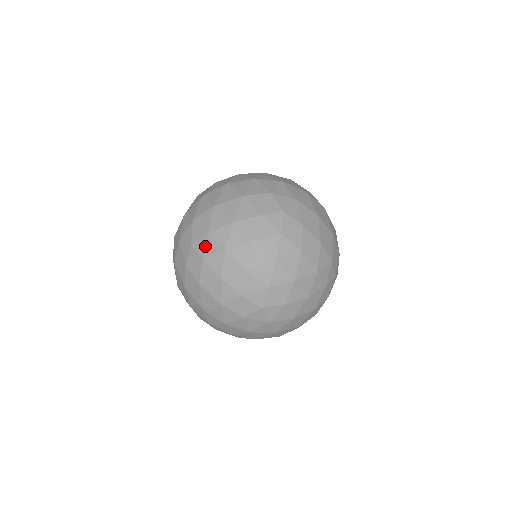
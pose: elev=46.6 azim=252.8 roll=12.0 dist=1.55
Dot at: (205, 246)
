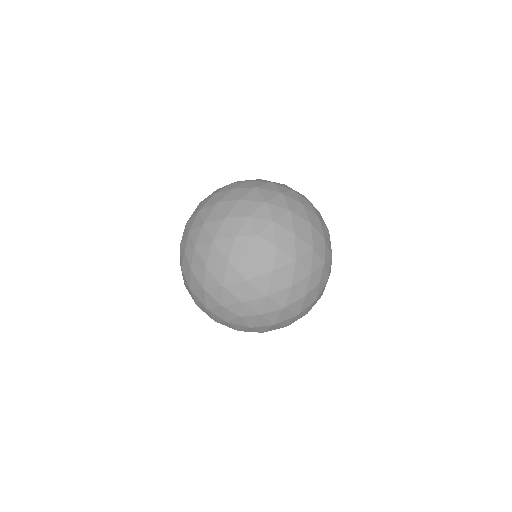
Dot at: (241, 184)
